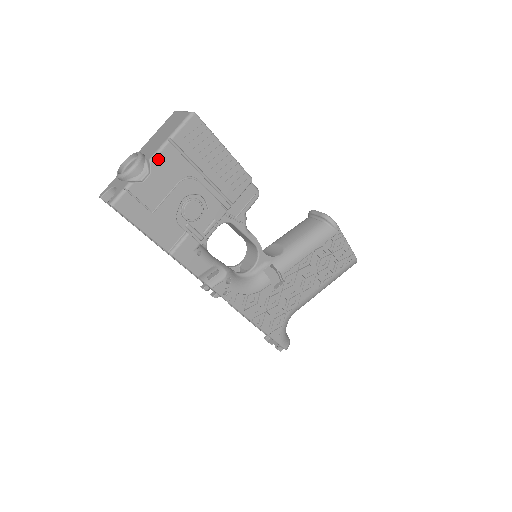
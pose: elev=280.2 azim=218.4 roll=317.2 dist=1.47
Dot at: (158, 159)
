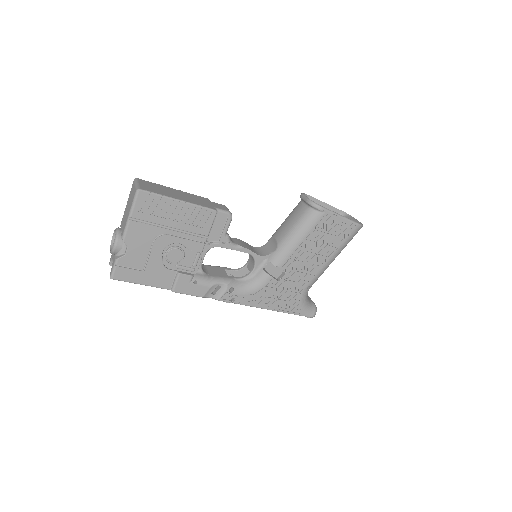
Dot at: (128, 235)
